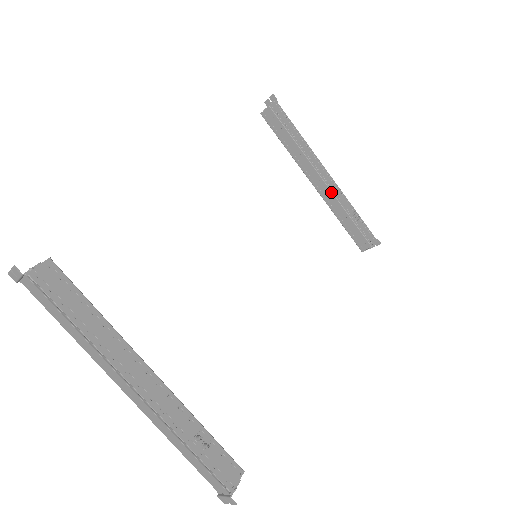
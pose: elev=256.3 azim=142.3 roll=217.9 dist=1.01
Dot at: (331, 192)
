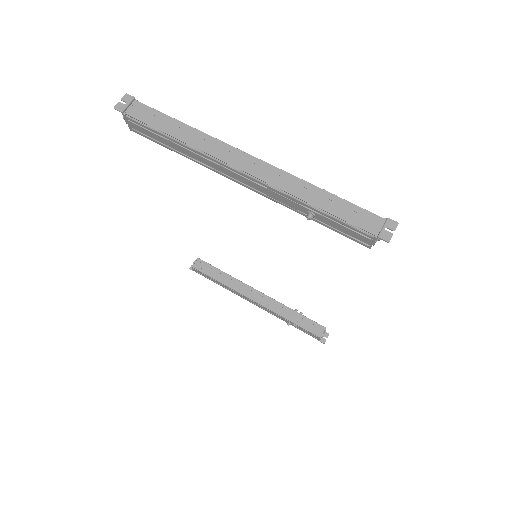
Dot at: (271, 298)
